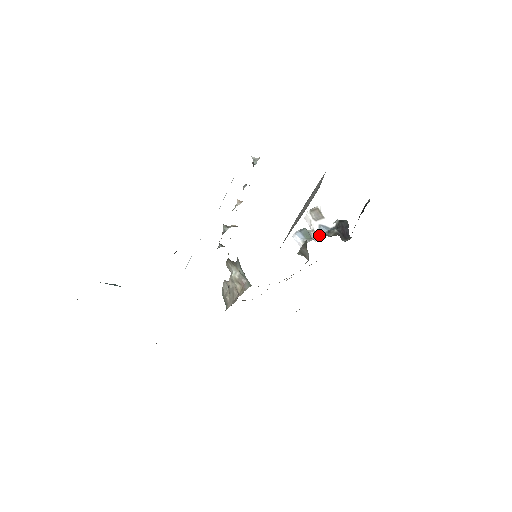
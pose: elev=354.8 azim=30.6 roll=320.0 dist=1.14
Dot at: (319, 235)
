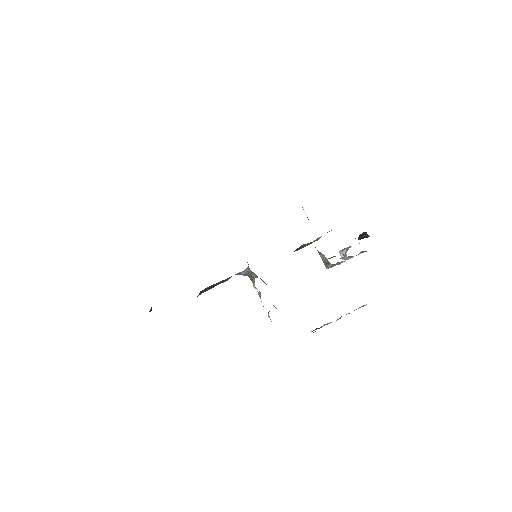
Dot at: occluded
